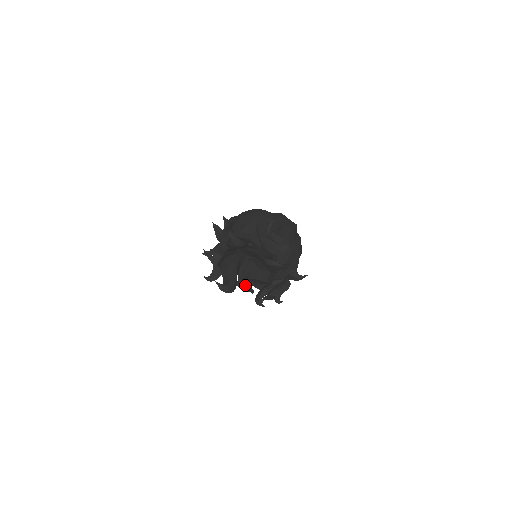
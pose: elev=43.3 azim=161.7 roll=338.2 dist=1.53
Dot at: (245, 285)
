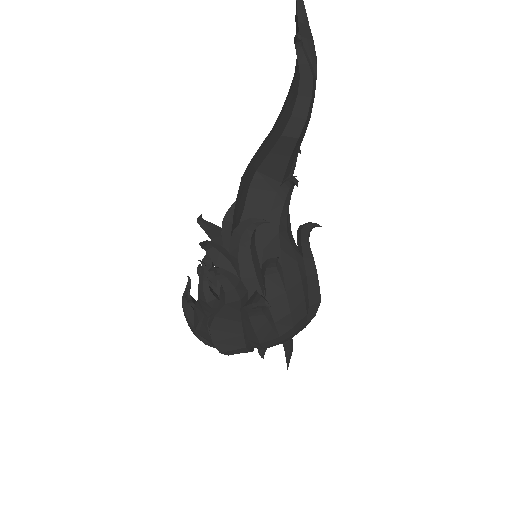
Dot at: (191, 297)
